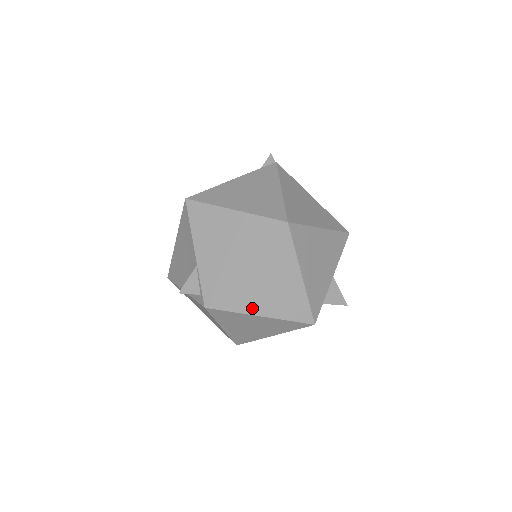
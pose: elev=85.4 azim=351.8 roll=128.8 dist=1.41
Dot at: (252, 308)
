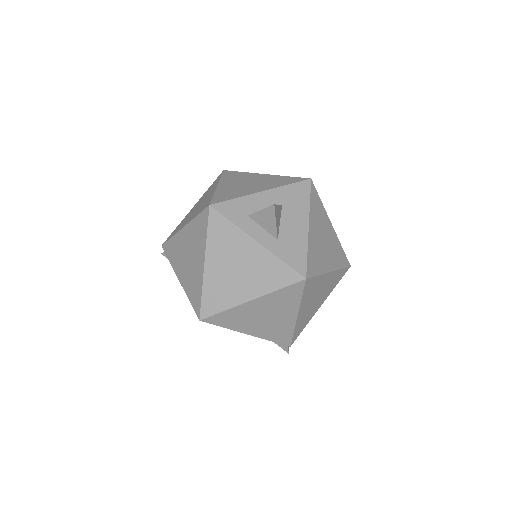
Dot at: occluded
